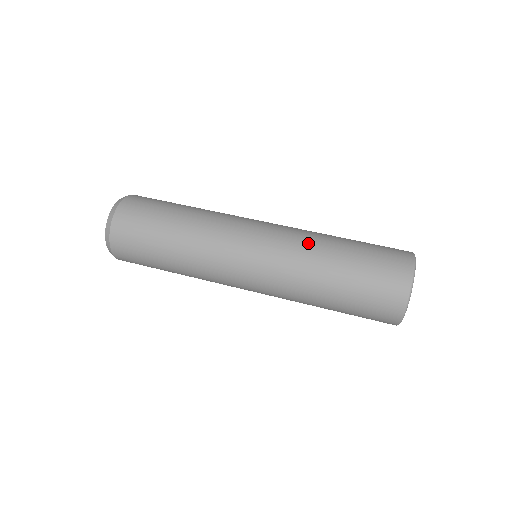
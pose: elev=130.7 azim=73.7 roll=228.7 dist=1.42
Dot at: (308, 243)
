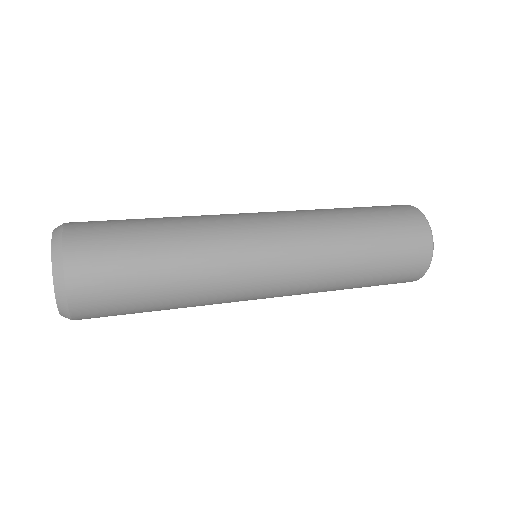
Dot at: occluded
